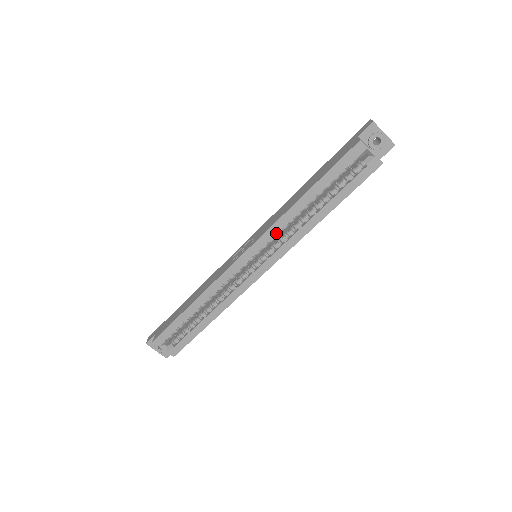
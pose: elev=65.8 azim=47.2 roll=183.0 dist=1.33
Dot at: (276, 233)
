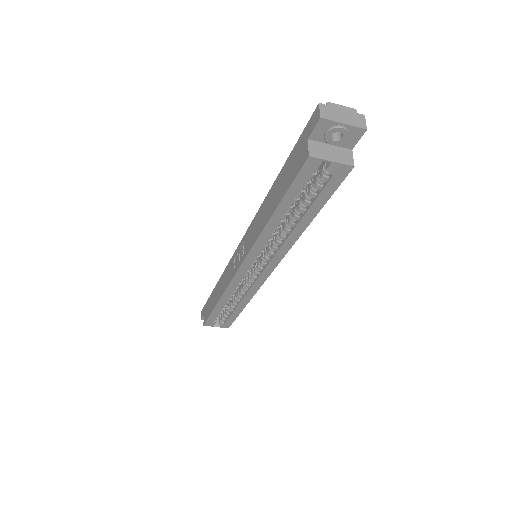
Dot at: (262, 248)
